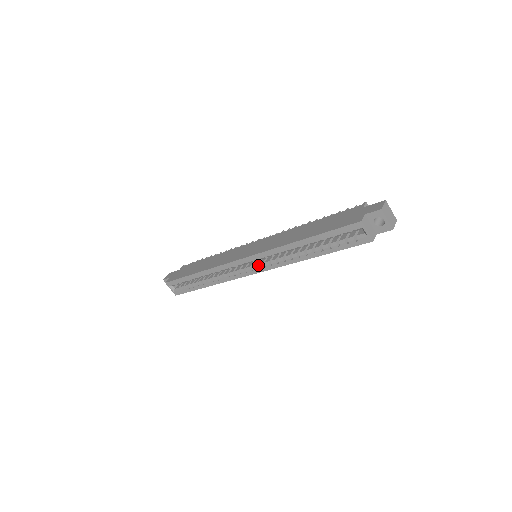
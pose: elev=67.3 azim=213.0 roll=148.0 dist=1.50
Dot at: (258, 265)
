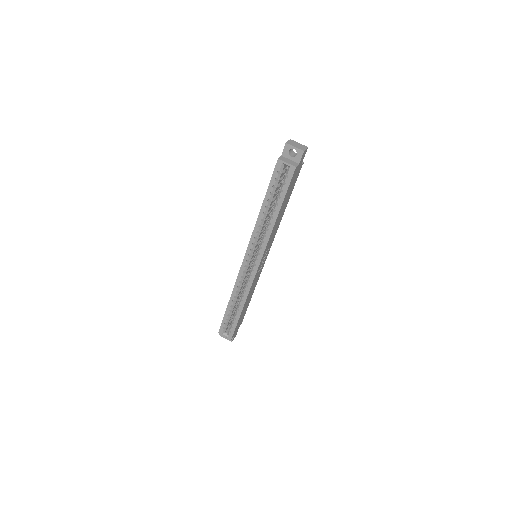
Dot at: (256, 257)
